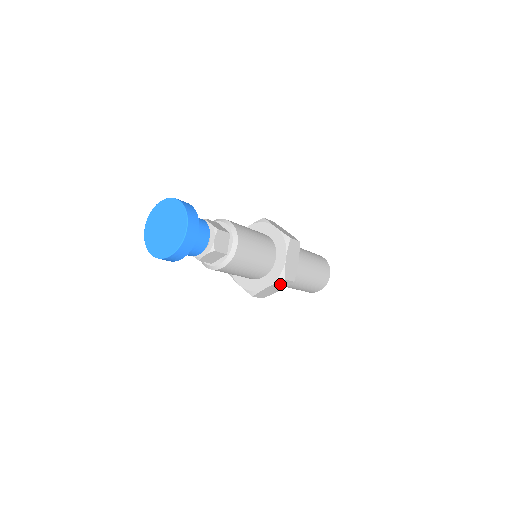
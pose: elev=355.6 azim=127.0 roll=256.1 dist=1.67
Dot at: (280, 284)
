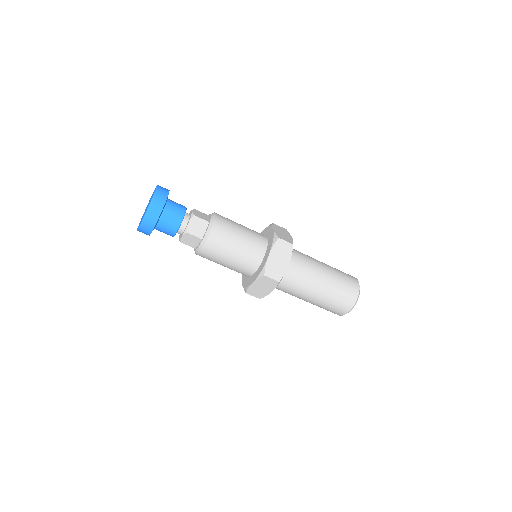
Dot at: (265, 282)
